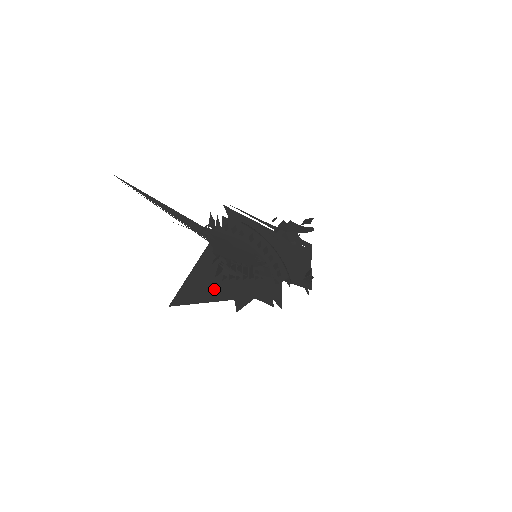
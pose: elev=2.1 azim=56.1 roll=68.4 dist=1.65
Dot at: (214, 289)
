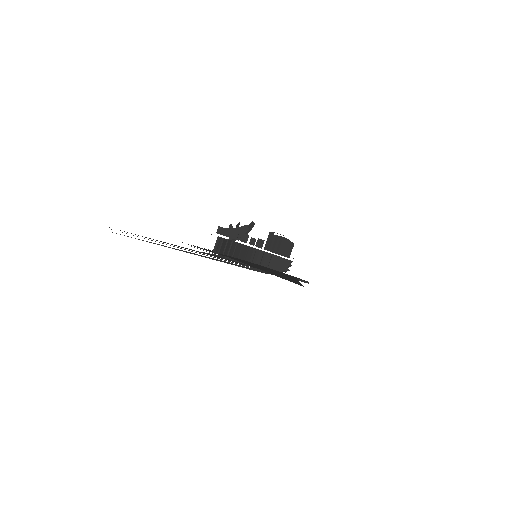
Dot at: (285, 277)
